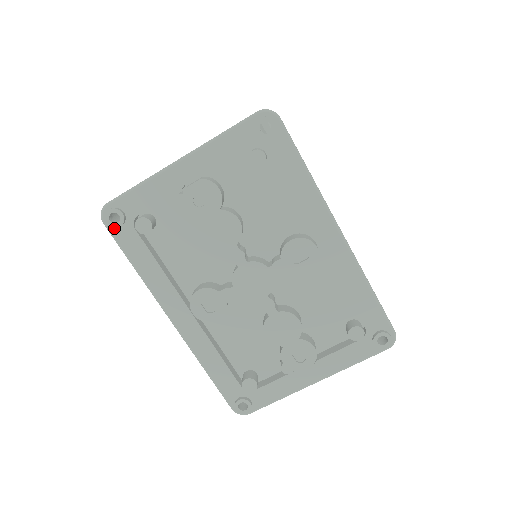
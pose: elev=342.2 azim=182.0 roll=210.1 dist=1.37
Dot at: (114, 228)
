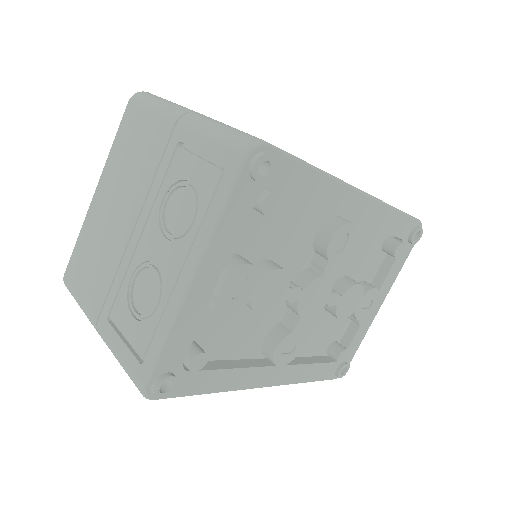
Dot at: (168, 392)
